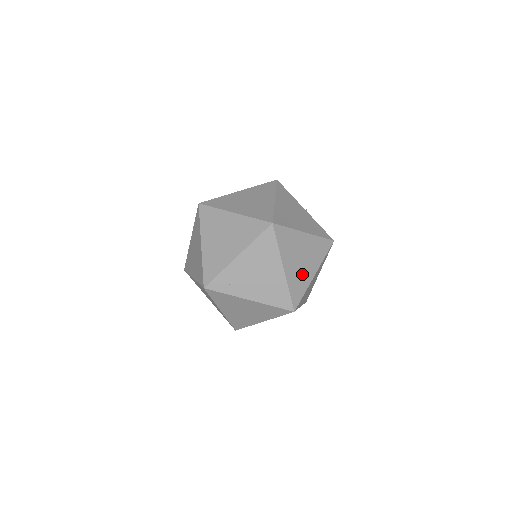
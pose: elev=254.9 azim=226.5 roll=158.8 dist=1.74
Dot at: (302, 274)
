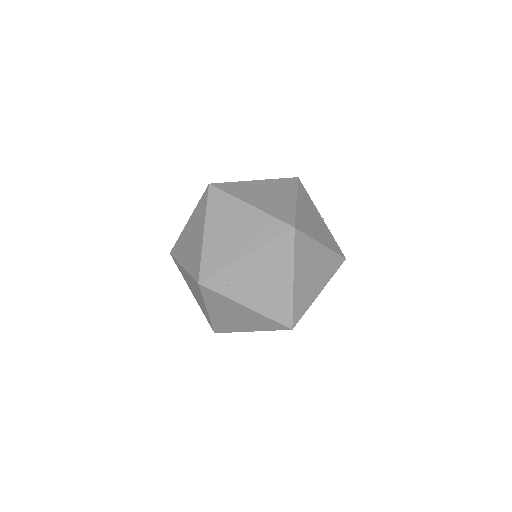
Dot at: (309, 289)
